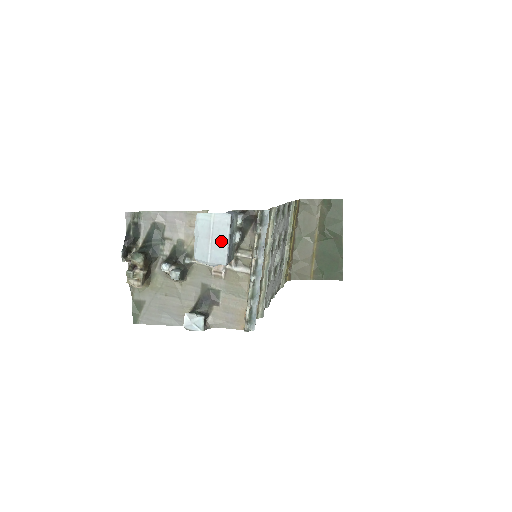
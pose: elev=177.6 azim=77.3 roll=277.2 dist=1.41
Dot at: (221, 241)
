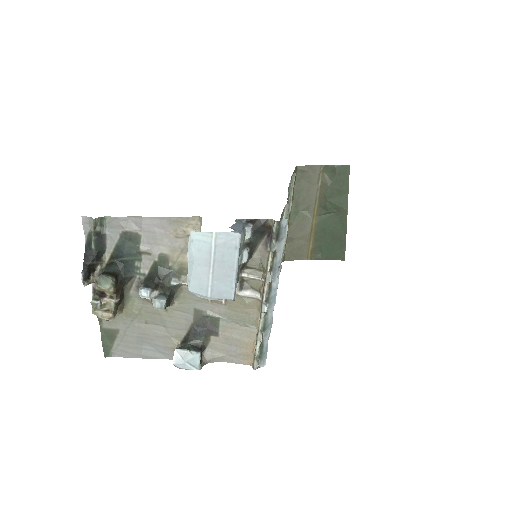
Dot at: (226, 270)
